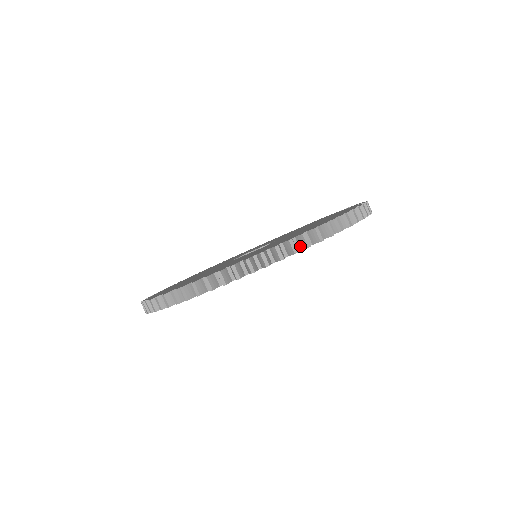
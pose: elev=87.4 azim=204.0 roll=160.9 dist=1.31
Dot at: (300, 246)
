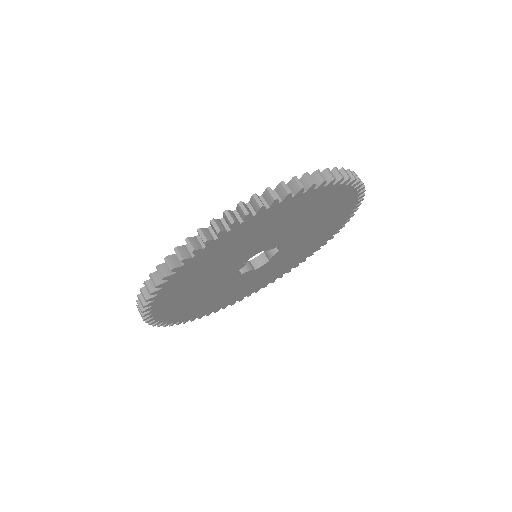
Dot at: (215, 234)
